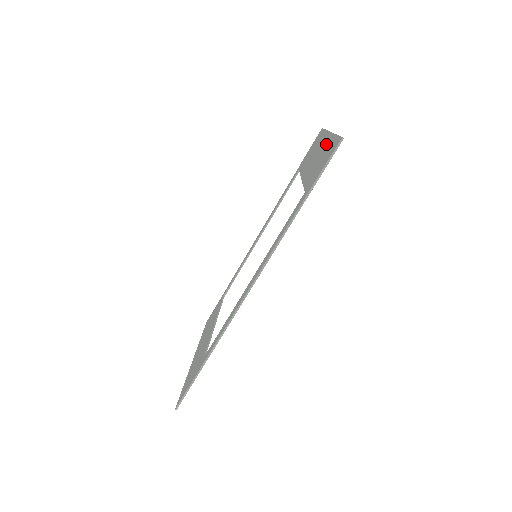
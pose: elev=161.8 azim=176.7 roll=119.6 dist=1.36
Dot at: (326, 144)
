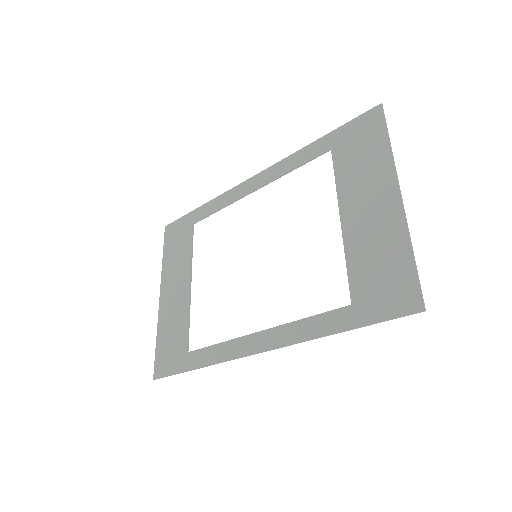
Dot at: (393, 232)
